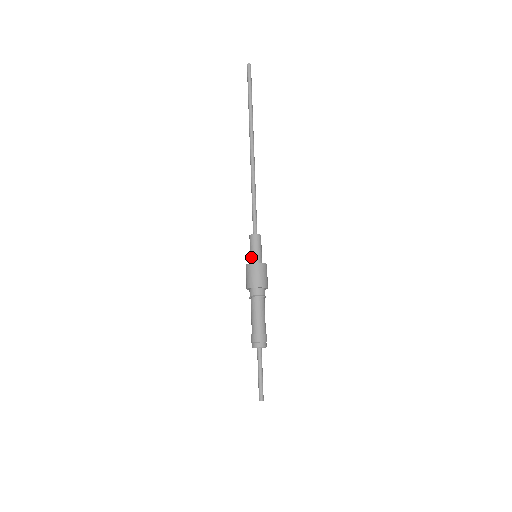
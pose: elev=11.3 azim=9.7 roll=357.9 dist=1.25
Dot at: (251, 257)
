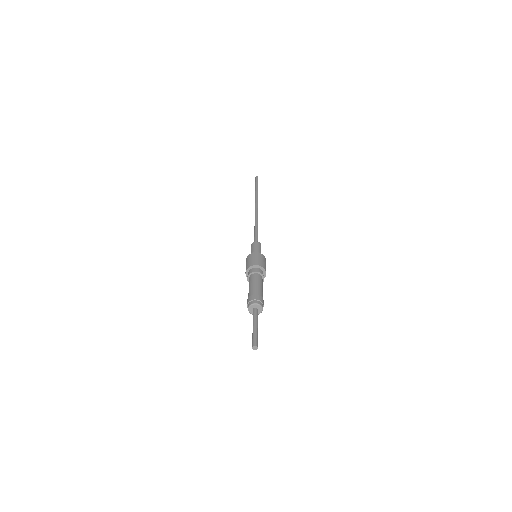
Dot at: occluded
